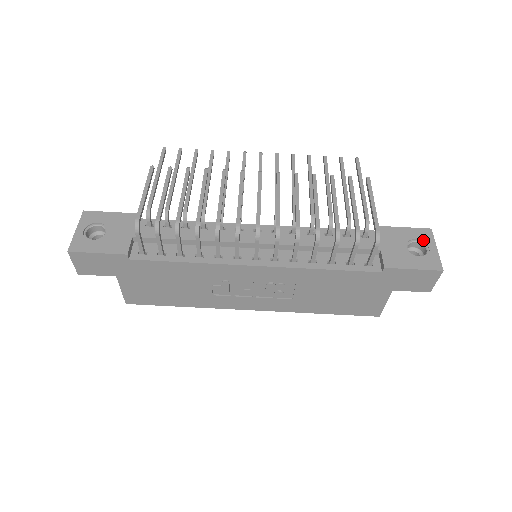
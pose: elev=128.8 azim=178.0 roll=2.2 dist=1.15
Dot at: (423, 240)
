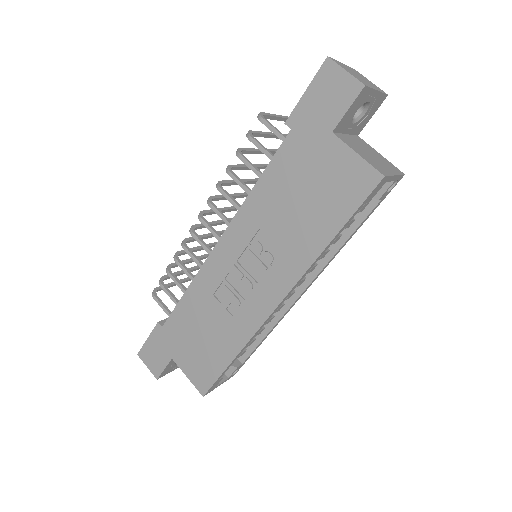
Dot at: occluded
